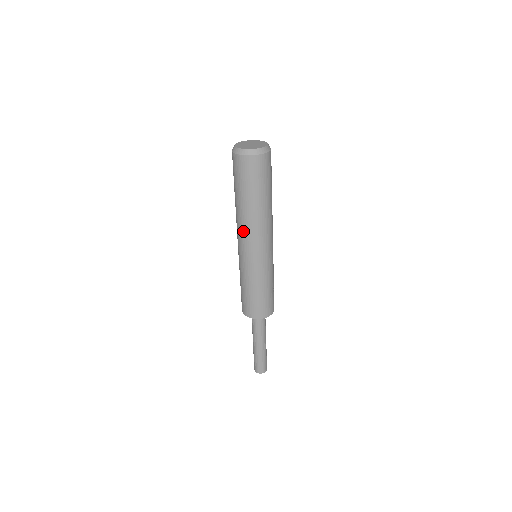
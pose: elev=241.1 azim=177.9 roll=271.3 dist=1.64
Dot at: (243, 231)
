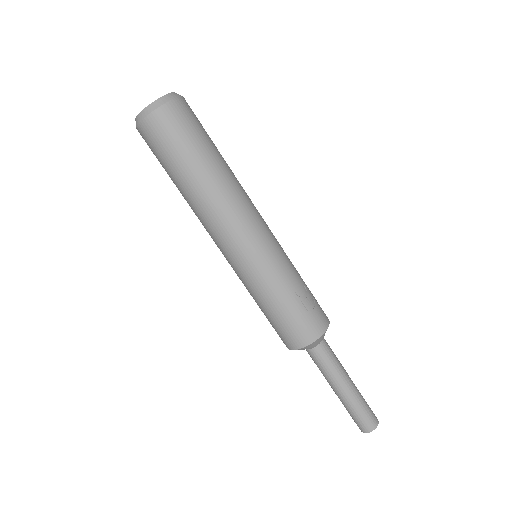
Dot at: (204, 227)
